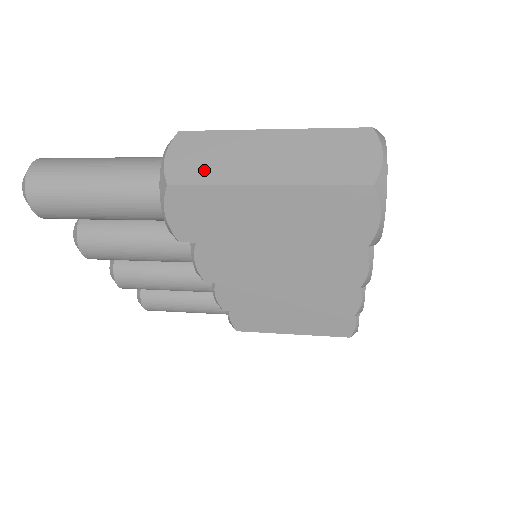
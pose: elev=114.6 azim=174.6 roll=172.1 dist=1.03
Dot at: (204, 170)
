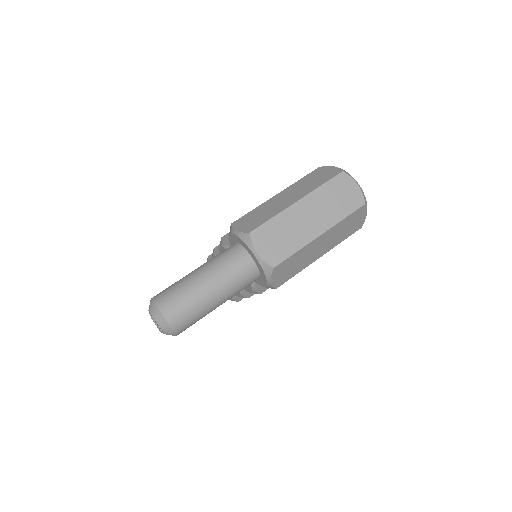
Dot at: (285, 247)
